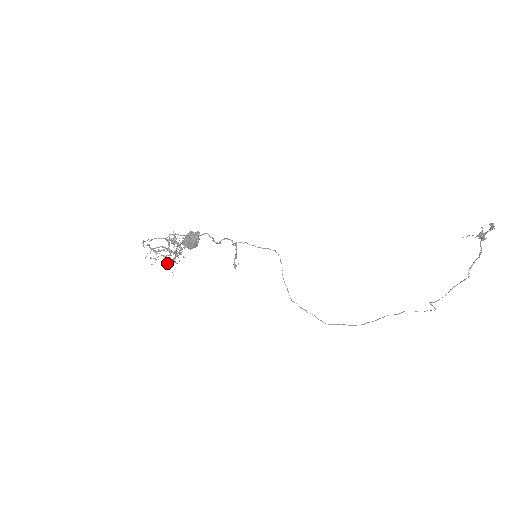
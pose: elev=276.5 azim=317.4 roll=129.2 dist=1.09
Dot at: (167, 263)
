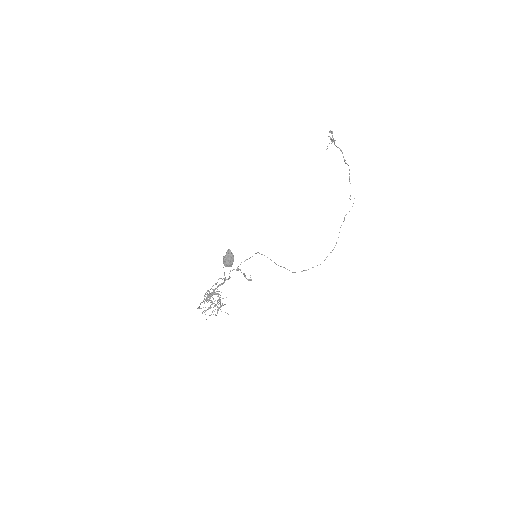
Dot at: occluded
